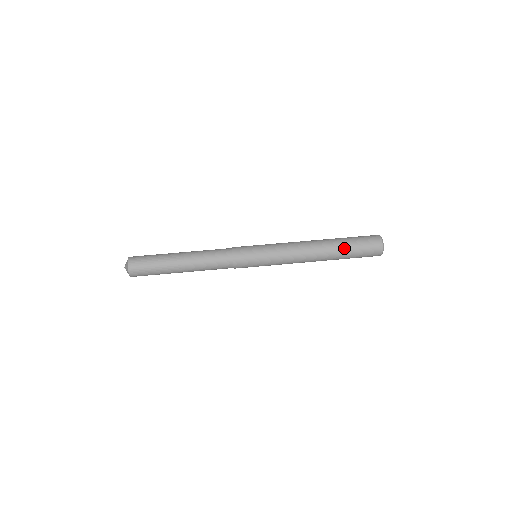
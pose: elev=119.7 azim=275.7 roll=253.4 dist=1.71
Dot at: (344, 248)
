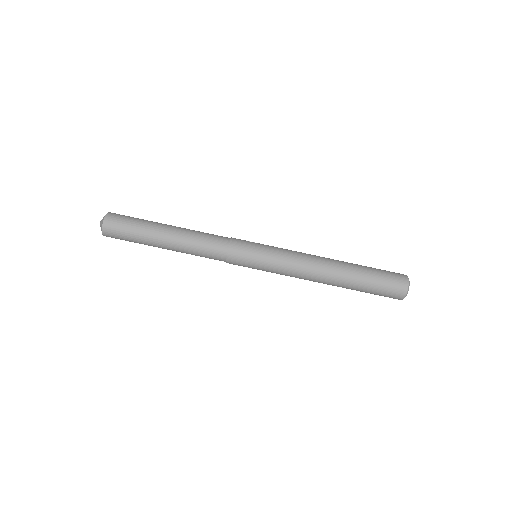
Dot at: (361, 281)
